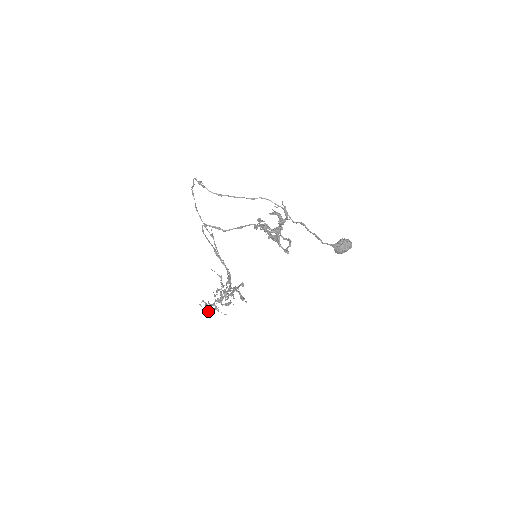
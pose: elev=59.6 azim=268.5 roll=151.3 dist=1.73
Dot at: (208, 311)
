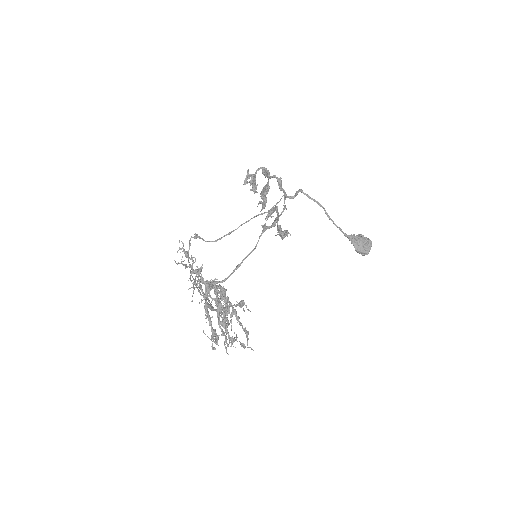
Dot at: (187, 252)
